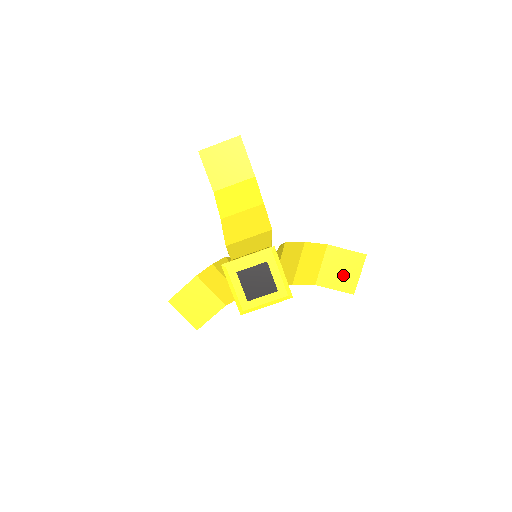
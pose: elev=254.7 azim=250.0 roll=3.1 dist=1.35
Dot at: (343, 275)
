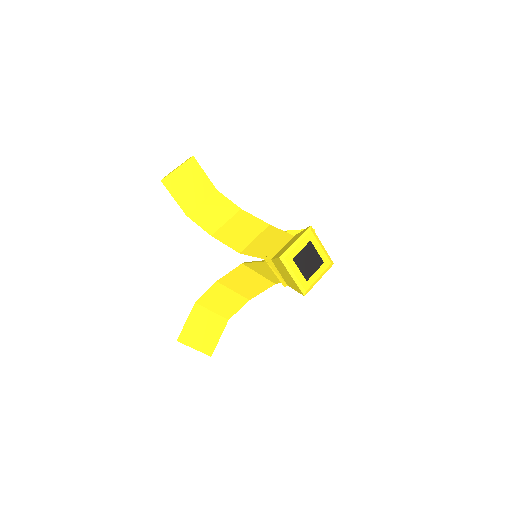
Dot at: occluded
